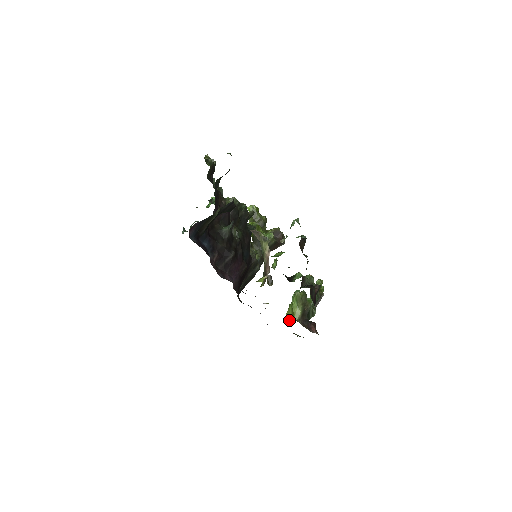
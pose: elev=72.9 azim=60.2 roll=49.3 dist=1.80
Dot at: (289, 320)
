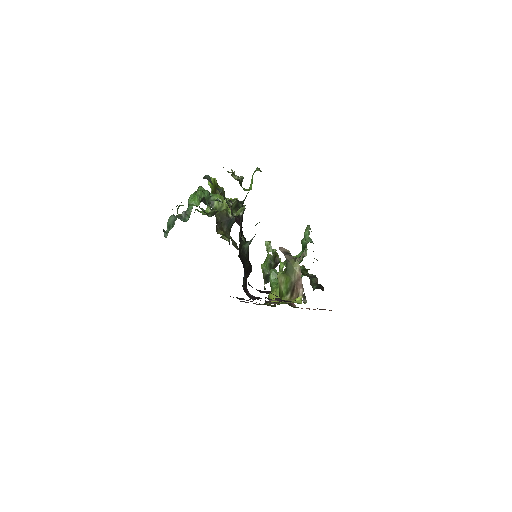
Dot at: occluded
